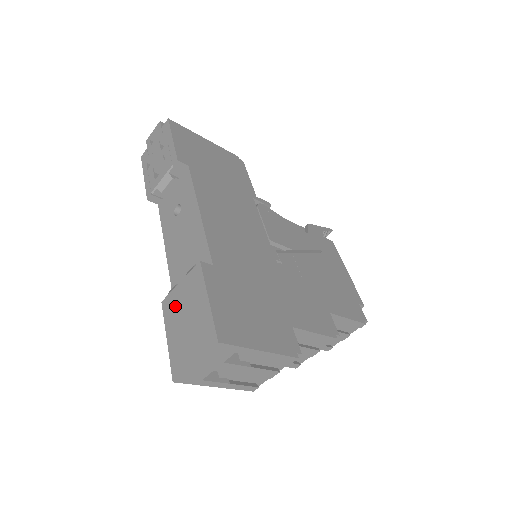
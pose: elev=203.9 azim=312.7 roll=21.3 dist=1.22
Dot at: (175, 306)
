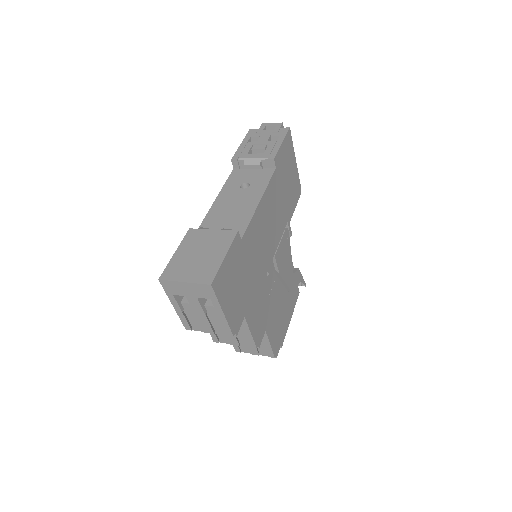
Dot at: (198, 239)
